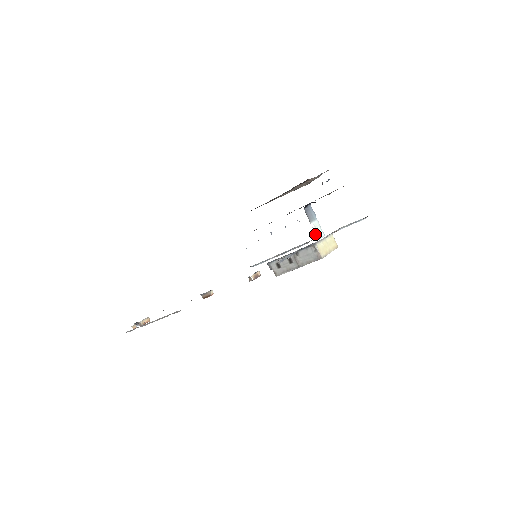
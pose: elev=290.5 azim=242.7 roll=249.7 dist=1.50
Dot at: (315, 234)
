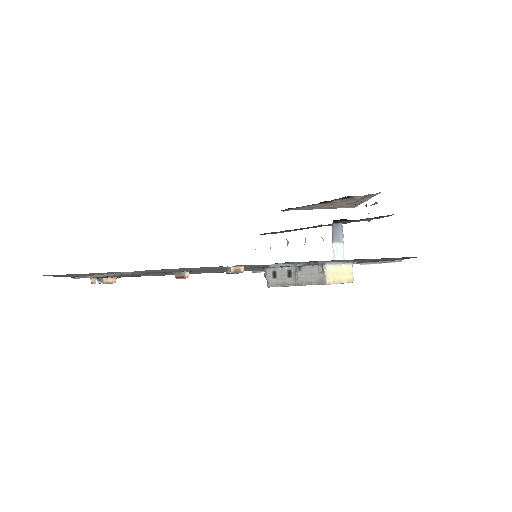
Dot at: (333, 257)
